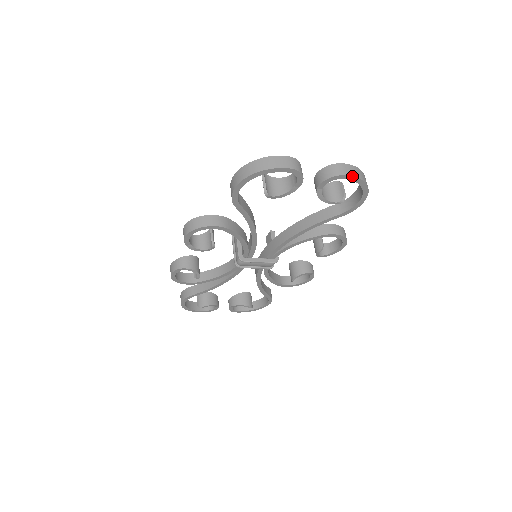
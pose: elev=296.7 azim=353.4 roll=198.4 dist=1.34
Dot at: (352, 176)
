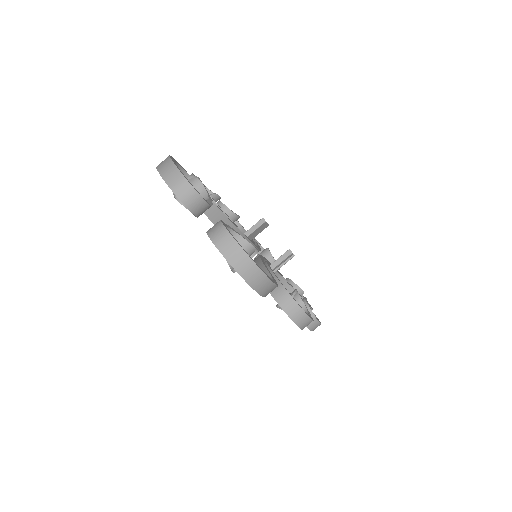
Dot at: (221, 253)
